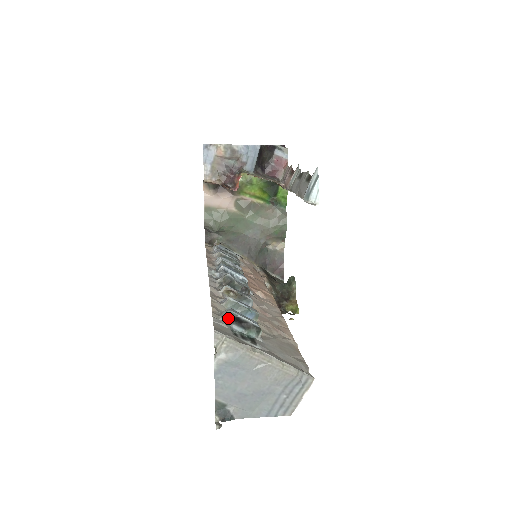
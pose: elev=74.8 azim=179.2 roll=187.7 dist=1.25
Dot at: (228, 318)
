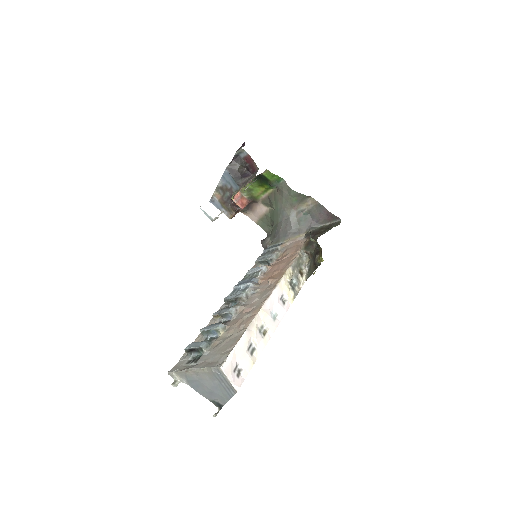
Dot at: (188, 352)
